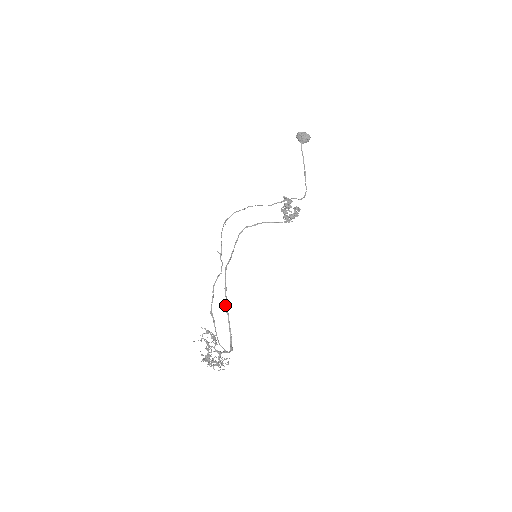
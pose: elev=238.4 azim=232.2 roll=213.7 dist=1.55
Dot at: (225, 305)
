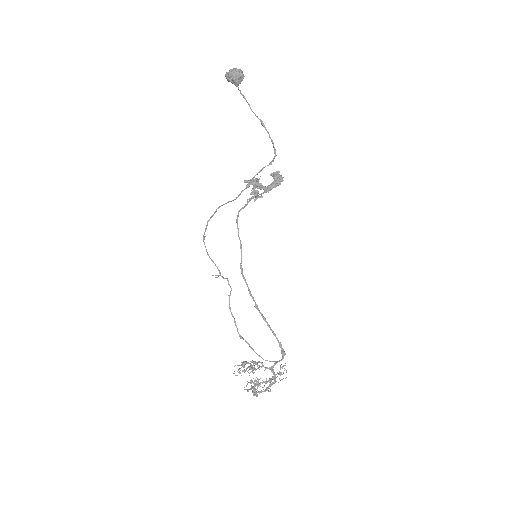
Dot at: occluded
